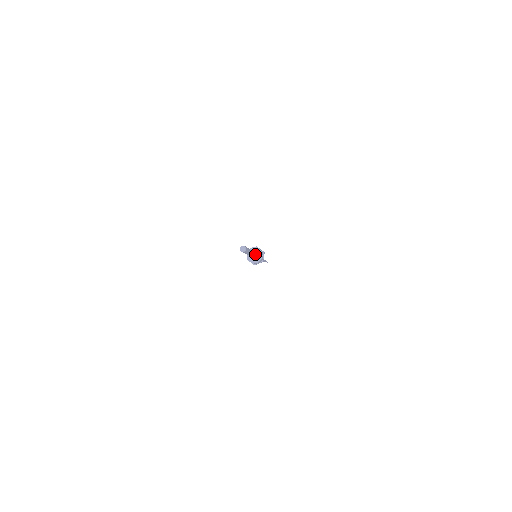
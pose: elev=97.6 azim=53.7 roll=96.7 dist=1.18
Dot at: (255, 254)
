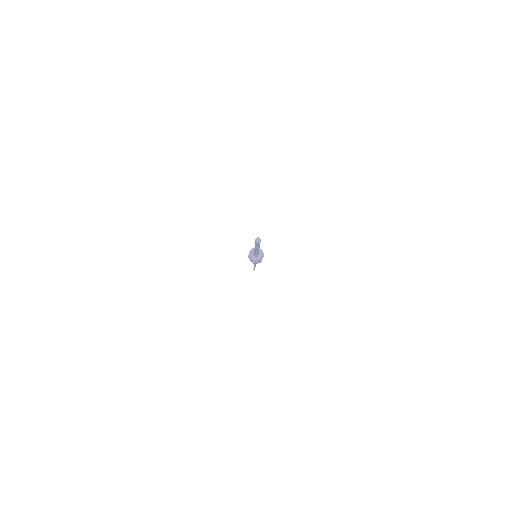
Dot at: occluded
